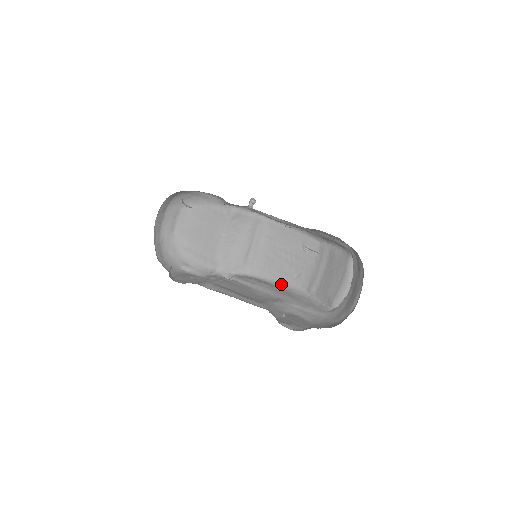
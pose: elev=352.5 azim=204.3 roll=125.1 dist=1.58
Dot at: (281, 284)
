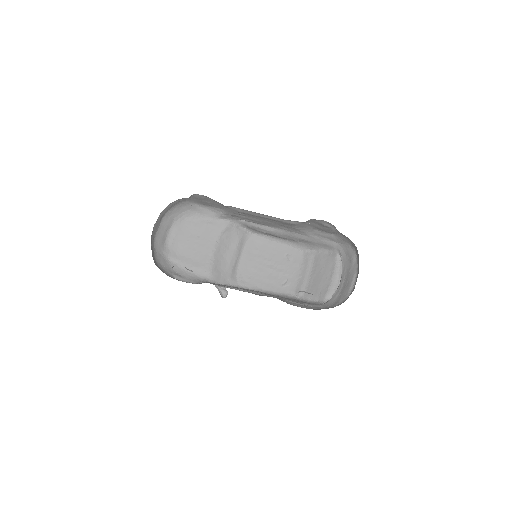
Dot at: (269, 292)
